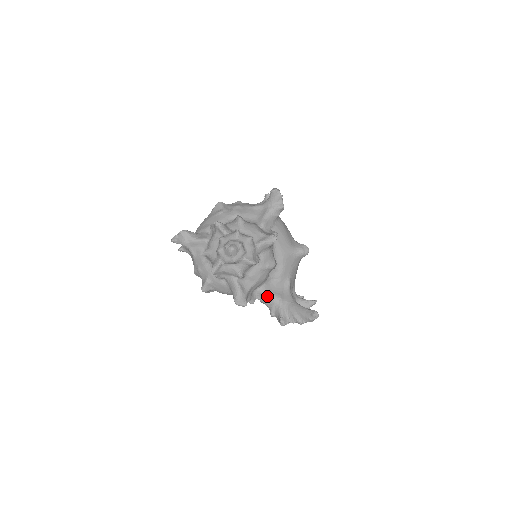
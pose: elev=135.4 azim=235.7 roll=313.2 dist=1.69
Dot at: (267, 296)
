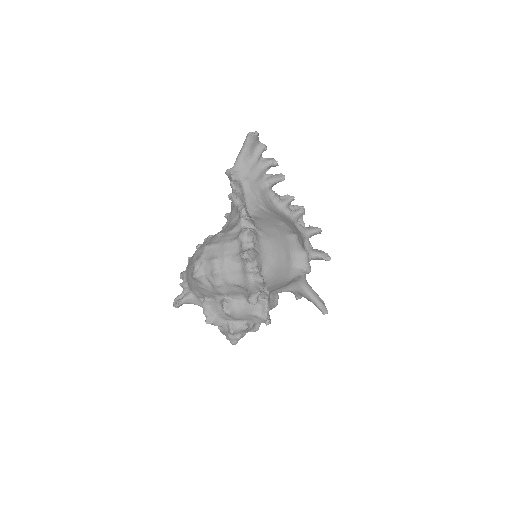
Dot at: (279, 292)
